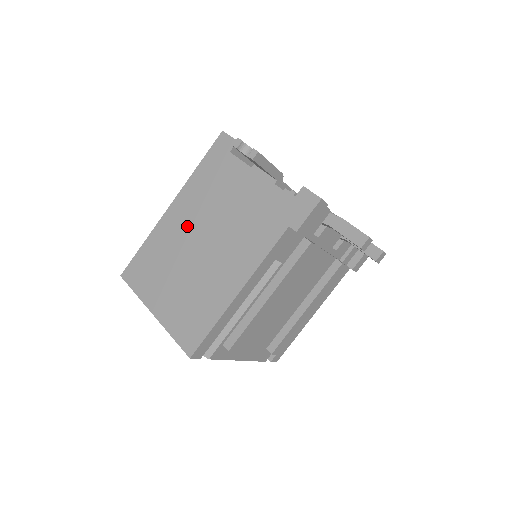
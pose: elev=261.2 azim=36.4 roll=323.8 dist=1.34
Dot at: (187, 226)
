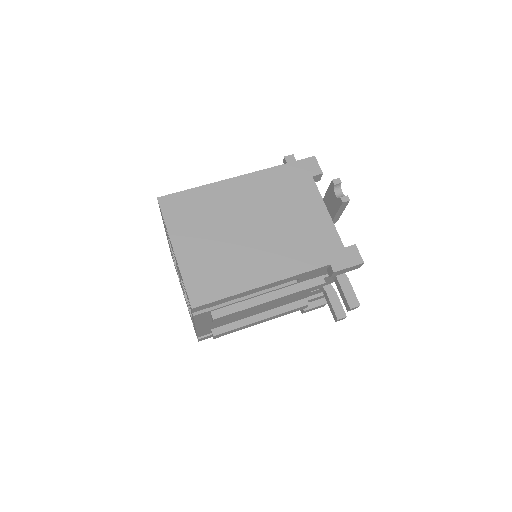
Dot at: (246, 204)
